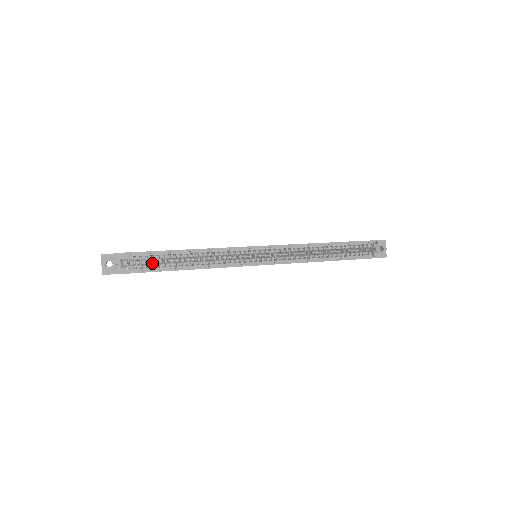
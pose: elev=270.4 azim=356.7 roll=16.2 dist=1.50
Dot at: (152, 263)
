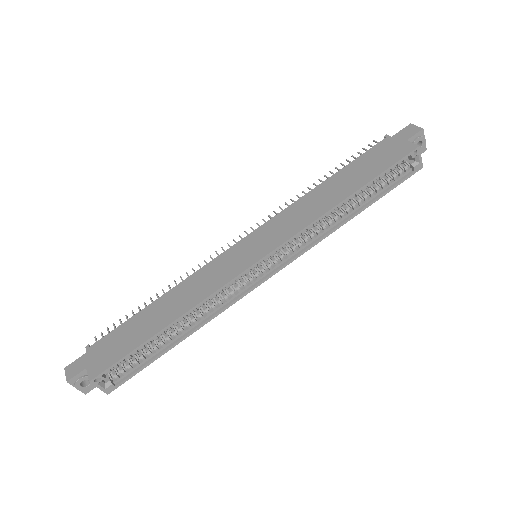
Dot at: occluded
